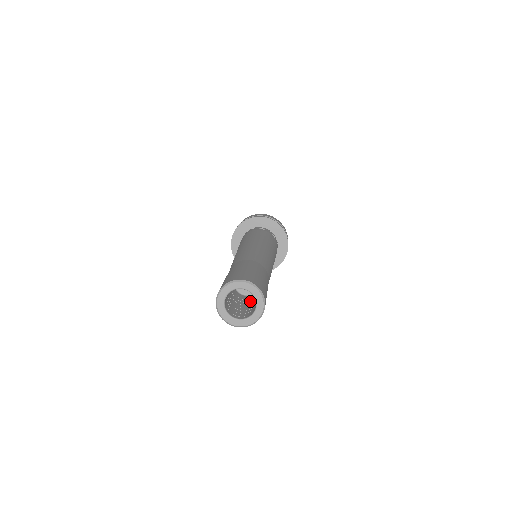
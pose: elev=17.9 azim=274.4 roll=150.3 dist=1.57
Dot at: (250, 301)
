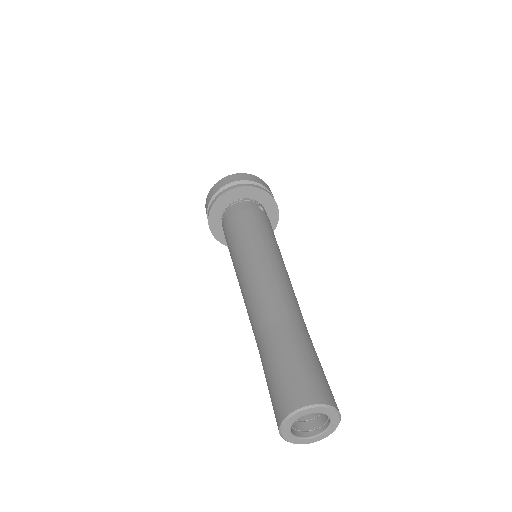
Dot at: occluded
